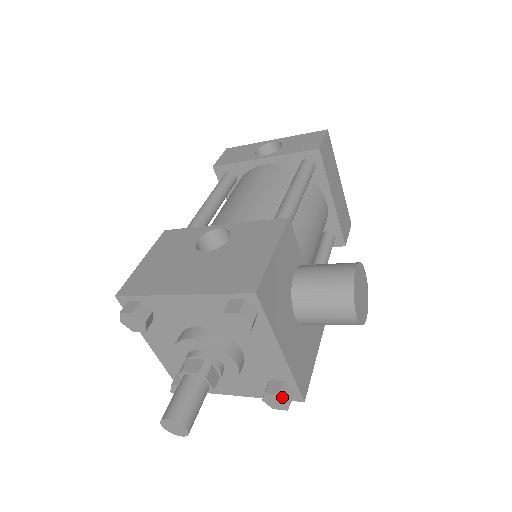
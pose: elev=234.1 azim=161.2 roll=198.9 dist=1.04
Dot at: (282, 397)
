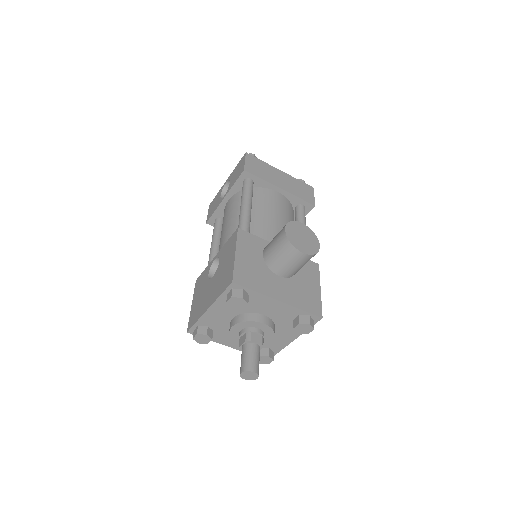
Dot at: (302, 324)
